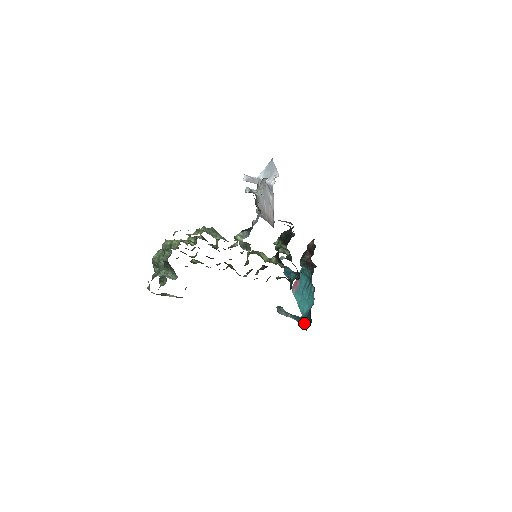
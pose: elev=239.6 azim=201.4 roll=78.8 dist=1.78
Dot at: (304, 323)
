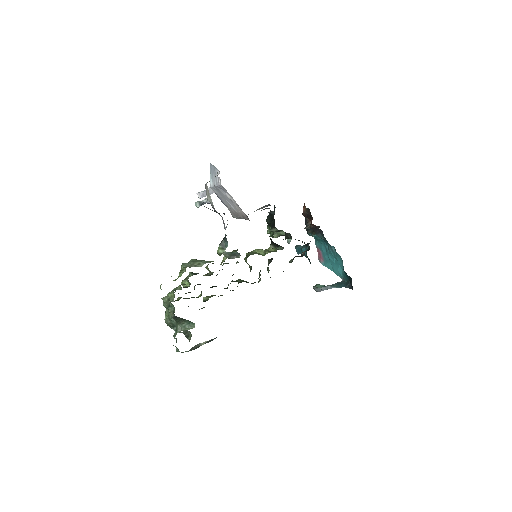
Dot at: (347, 285)
